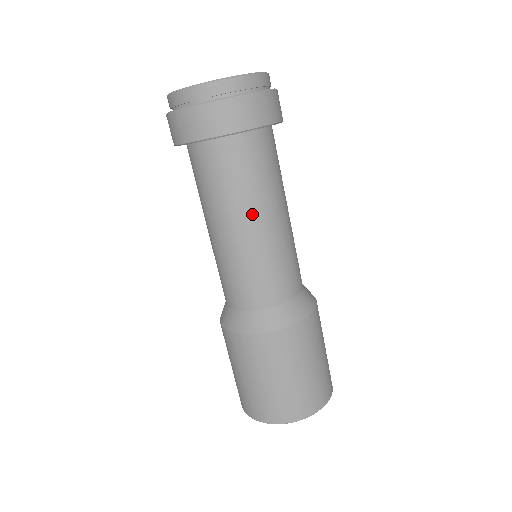
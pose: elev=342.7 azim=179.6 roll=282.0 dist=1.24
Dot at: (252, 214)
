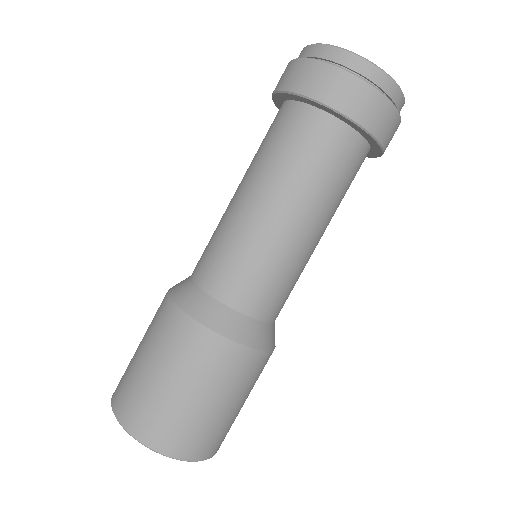
Dot at: (285, 199)
